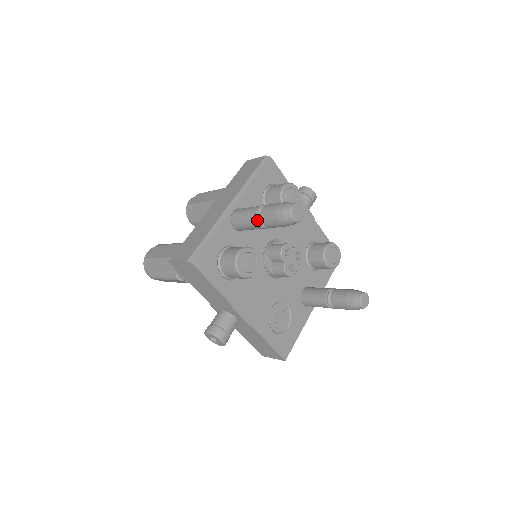
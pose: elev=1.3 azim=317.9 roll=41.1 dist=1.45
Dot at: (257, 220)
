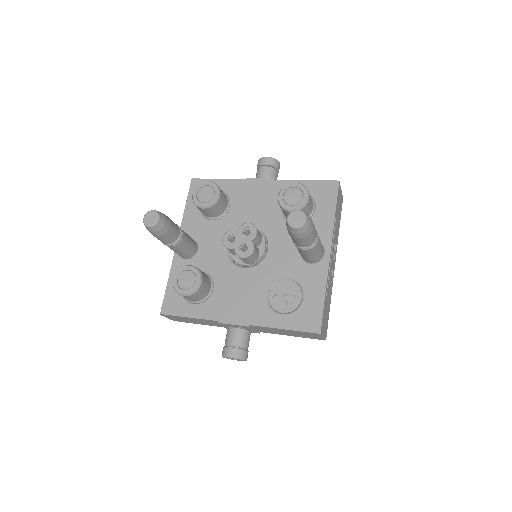
Dot at: (165, 244)
